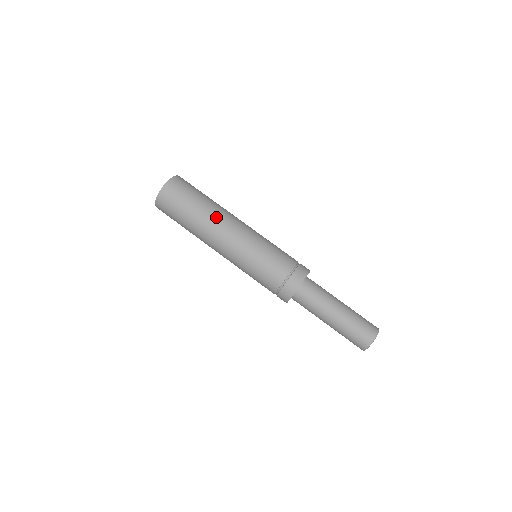
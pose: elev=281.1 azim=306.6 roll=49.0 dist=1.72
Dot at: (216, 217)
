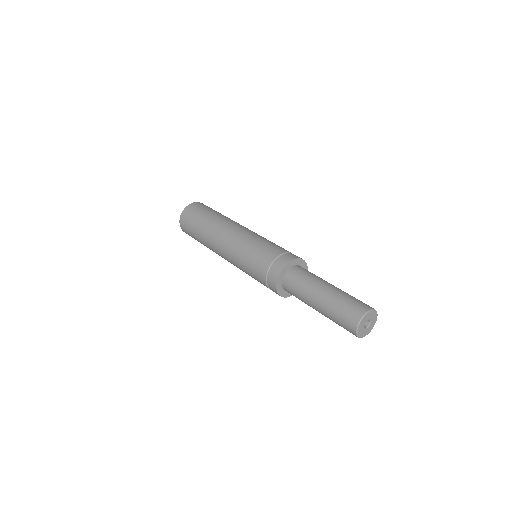
Dot at: (221, 222)
